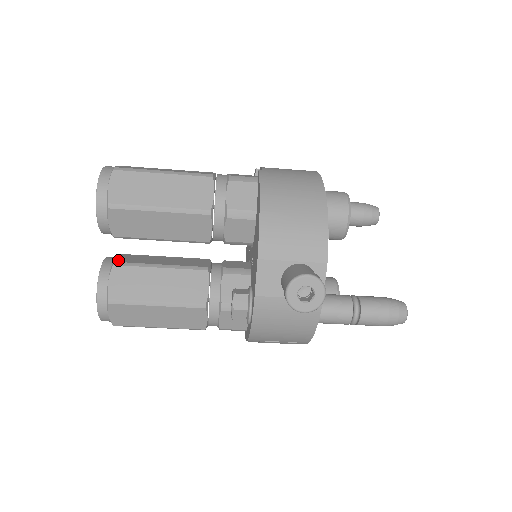
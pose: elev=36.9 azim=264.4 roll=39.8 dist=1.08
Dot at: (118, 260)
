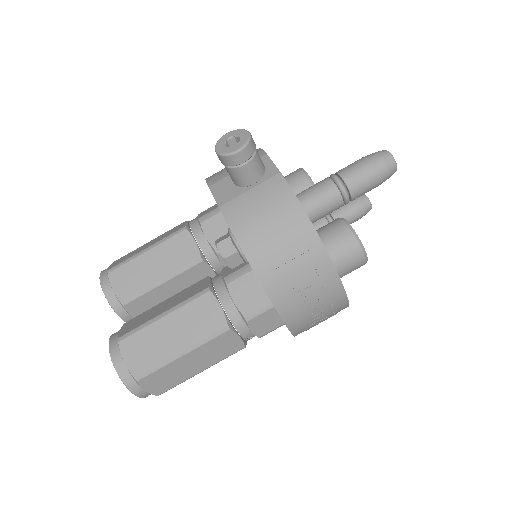
Dot at: occluded
